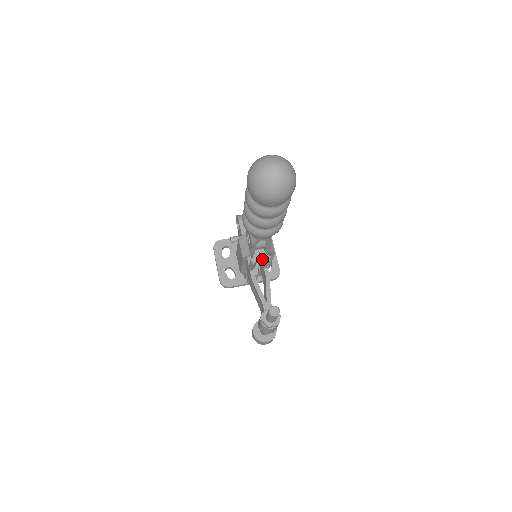
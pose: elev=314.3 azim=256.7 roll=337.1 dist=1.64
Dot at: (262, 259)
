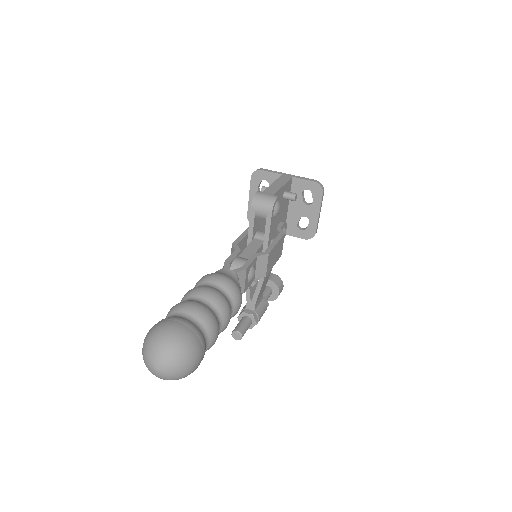
Dot at: occluded
